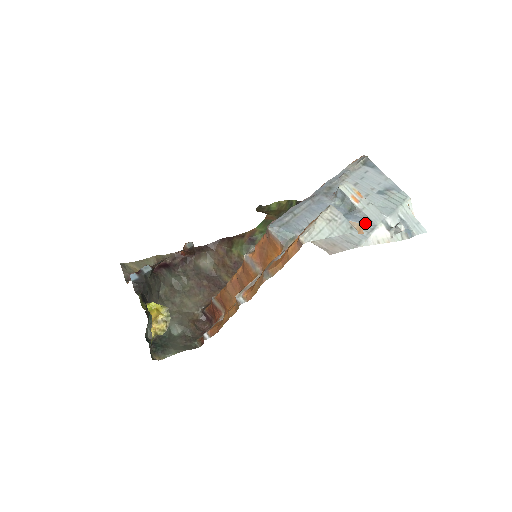
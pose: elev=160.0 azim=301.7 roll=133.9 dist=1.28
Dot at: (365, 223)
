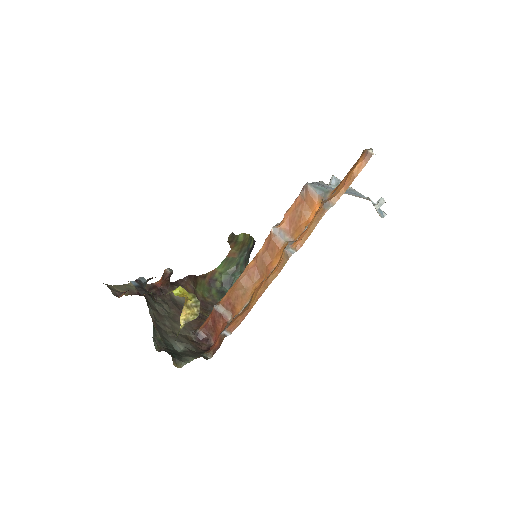
Dot at: occluded
